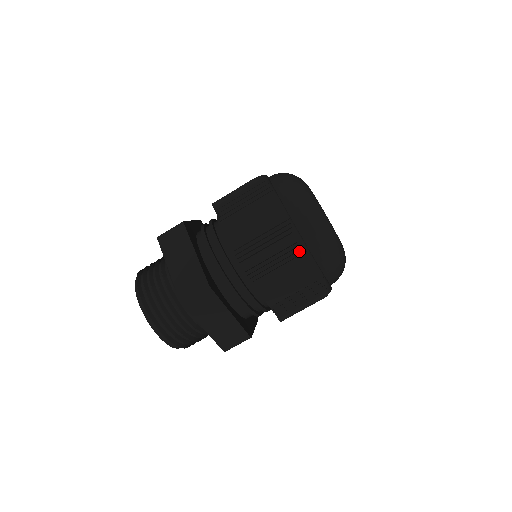
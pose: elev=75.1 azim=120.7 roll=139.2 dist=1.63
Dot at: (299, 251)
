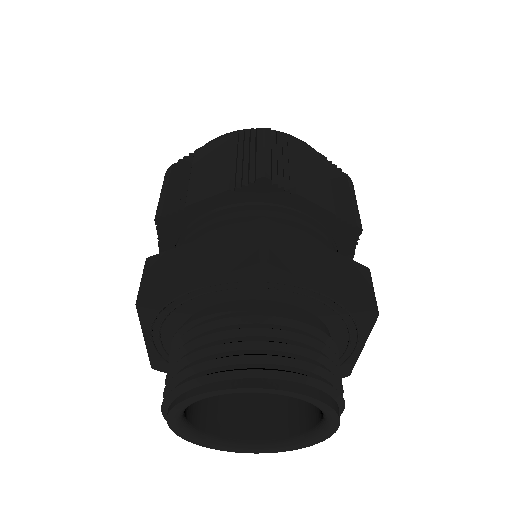
Dot at: (187, 162)
